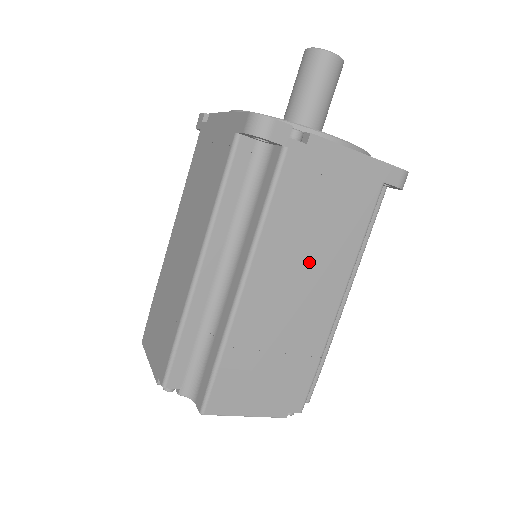
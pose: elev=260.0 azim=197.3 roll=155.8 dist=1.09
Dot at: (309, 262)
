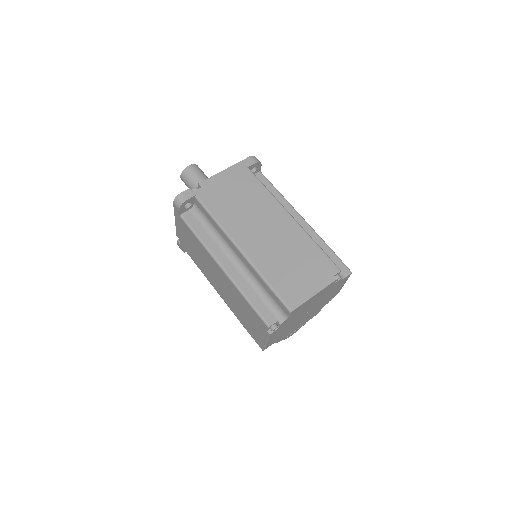
Dot at: (256, 217)
